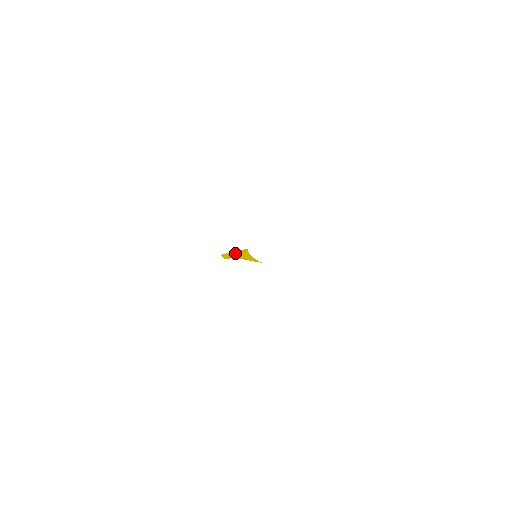
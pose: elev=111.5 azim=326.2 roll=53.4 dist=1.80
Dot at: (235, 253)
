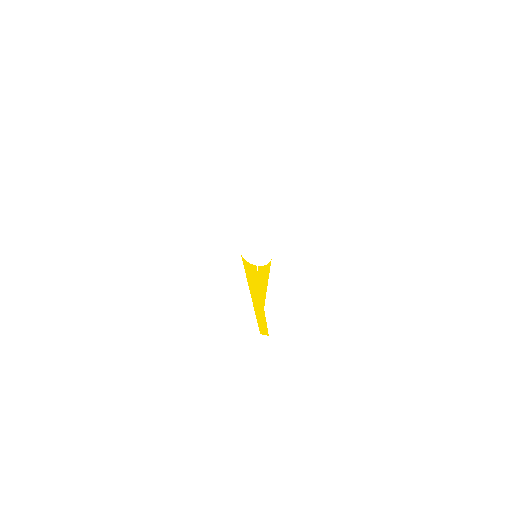
Dot at: (253, 295)
